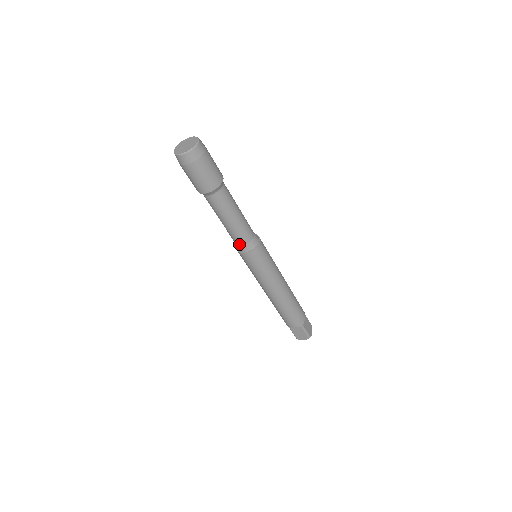
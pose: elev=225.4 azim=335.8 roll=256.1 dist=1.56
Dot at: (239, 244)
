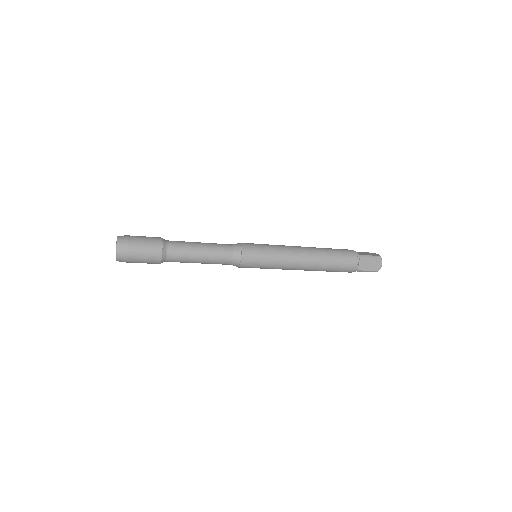
Dot at: occluded
